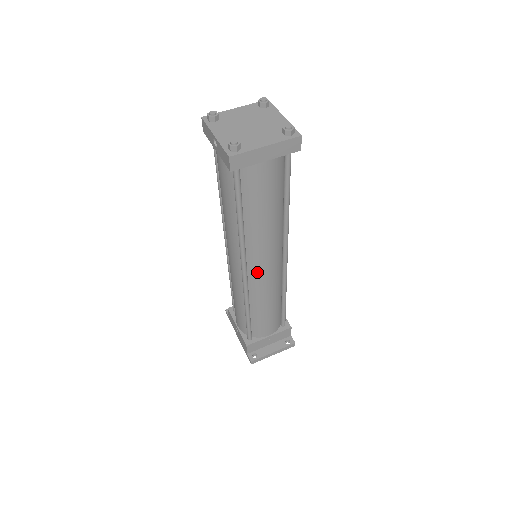
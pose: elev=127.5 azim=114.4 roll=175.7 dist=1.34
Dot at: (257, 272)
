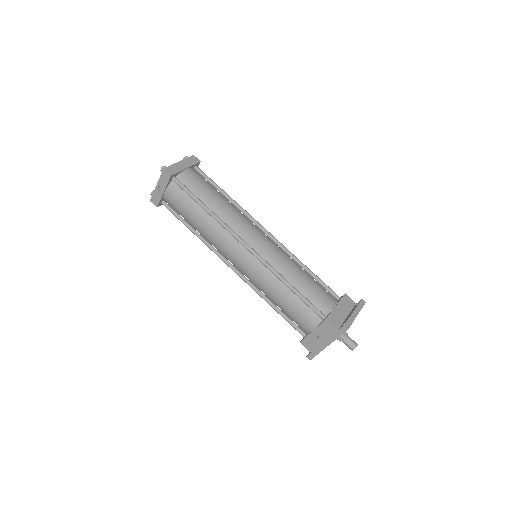
Dot at: (256, 243)
